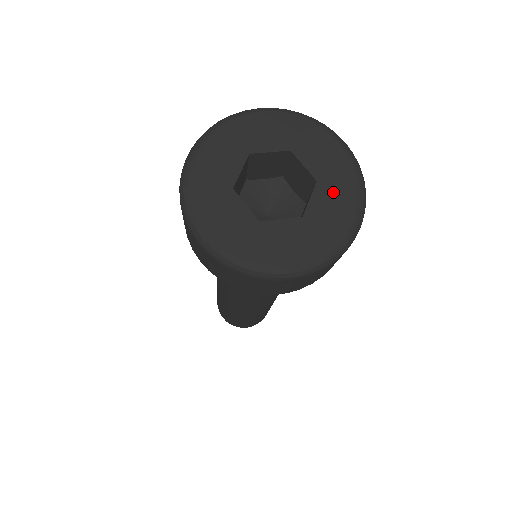
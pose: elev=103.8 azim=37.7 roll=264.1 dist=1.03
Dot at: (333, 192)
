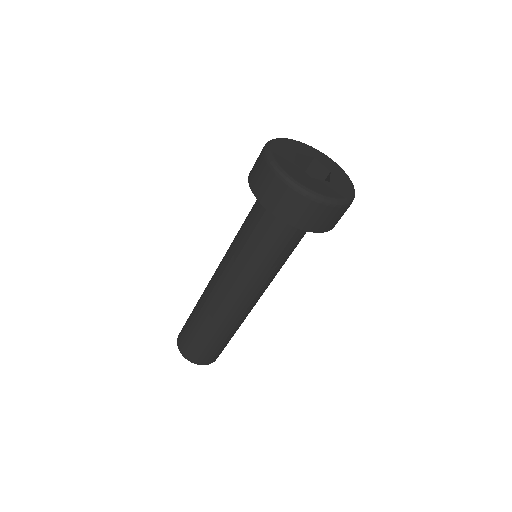
Dot at: (339, 177)
